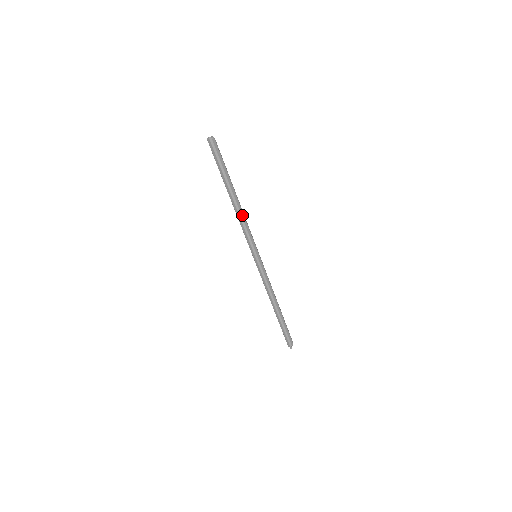
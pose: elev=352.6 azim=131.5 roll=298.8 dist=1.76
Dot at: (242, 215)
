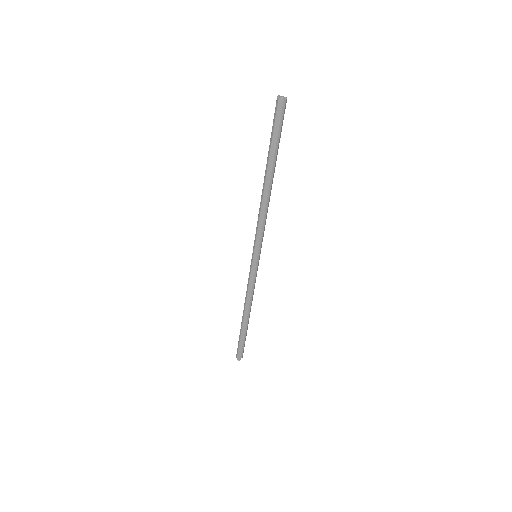
Dot at: (268, 206)
